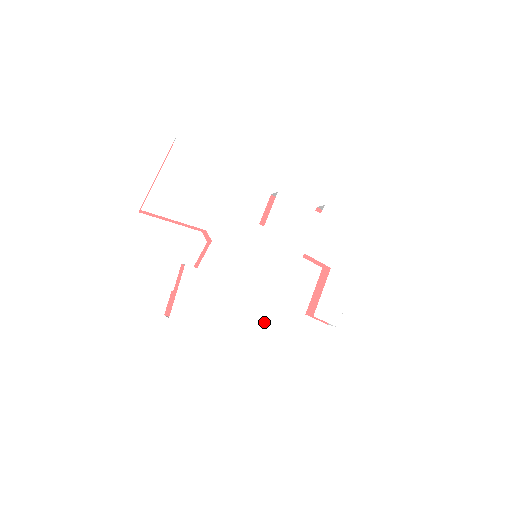
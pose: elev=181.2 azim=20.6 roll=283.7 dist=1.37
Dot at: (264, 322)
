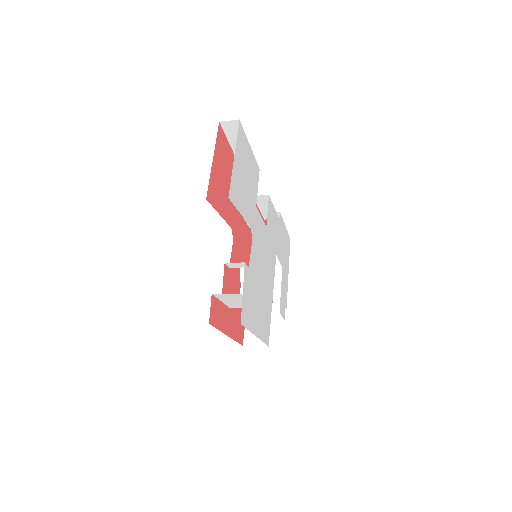
Dot at: (268, 321)
